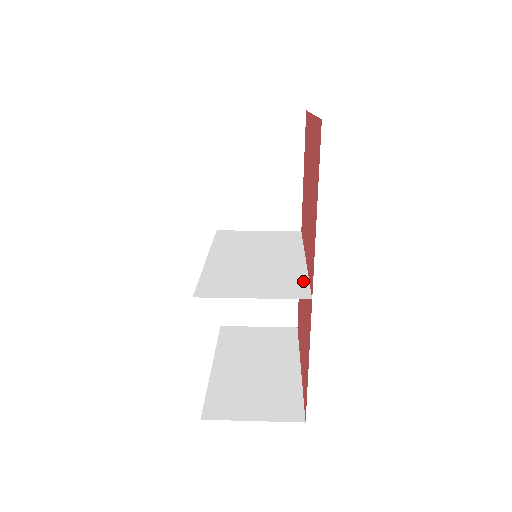
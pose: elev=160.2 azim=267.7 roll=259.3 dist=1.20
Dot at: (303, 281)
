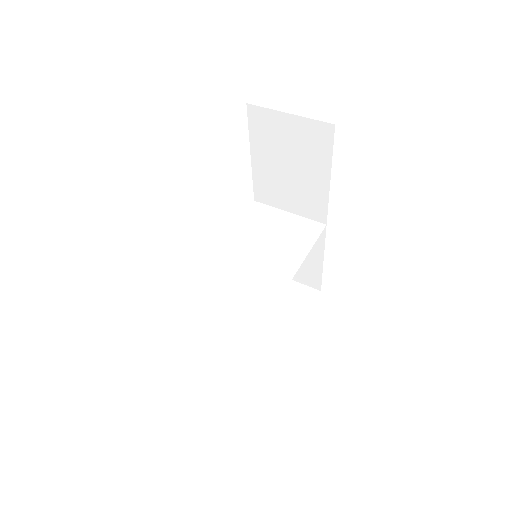
Dot at: (270, 304)
